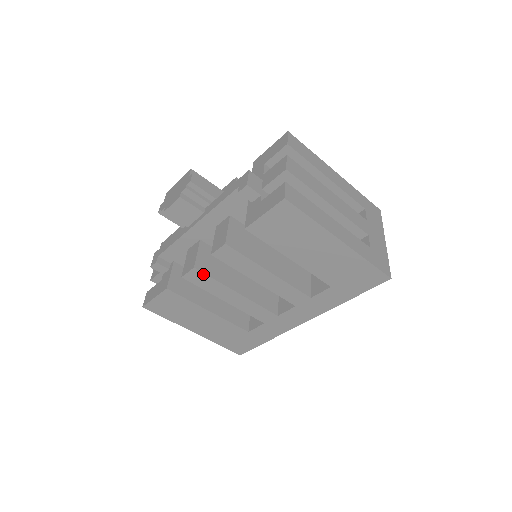
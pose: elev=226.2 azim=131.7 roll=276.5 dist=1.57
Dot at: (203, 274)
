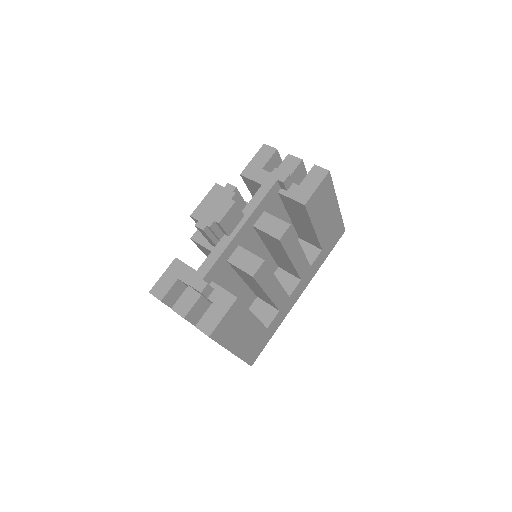
Dot at: (267, 266)
